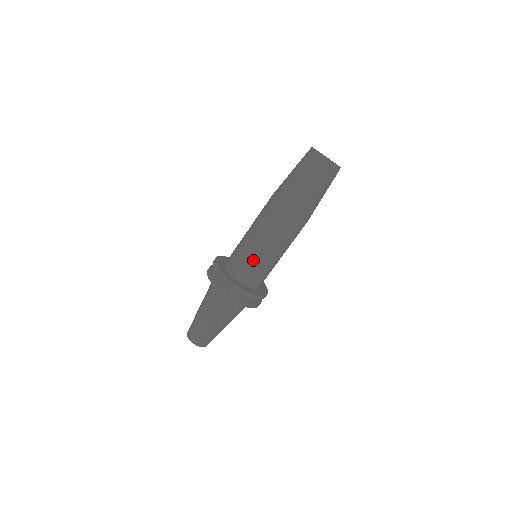
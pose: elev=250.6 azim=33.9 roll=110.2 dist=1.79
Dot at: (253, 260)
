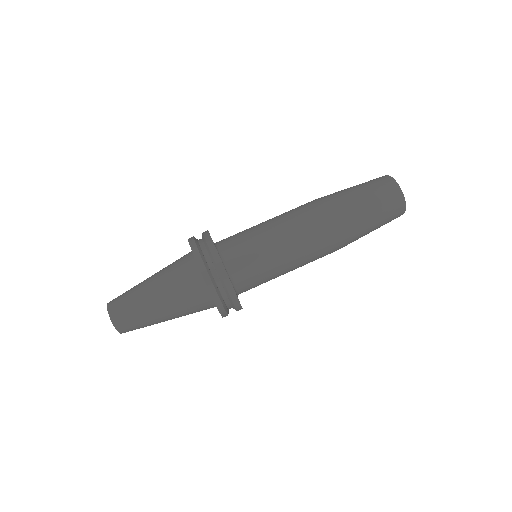
Dot at: (256, 246)
